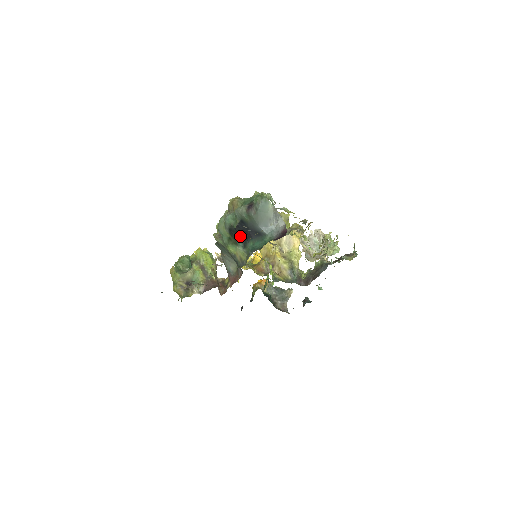
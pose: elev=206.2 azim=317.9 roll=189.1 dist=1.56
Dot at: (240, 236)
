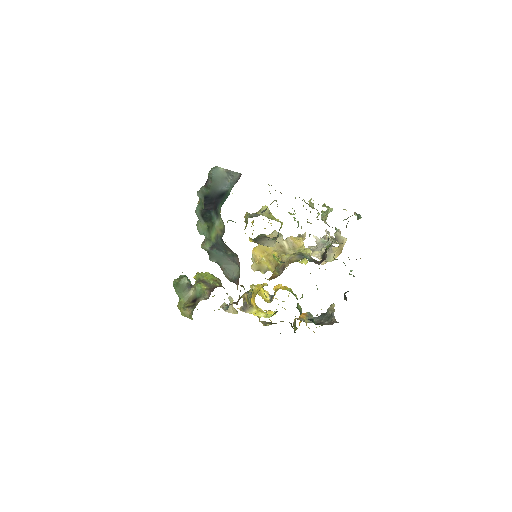
Dot at: (211, 211)
